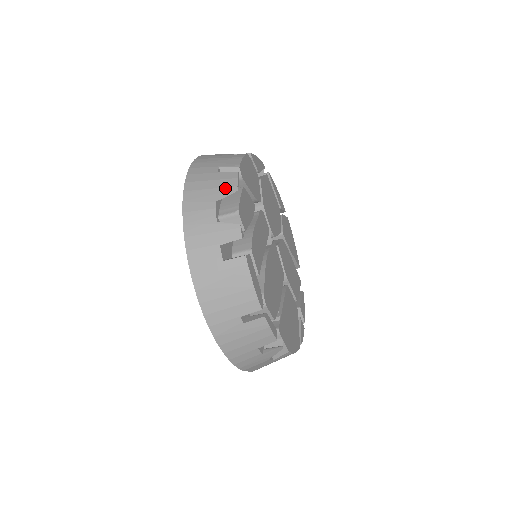
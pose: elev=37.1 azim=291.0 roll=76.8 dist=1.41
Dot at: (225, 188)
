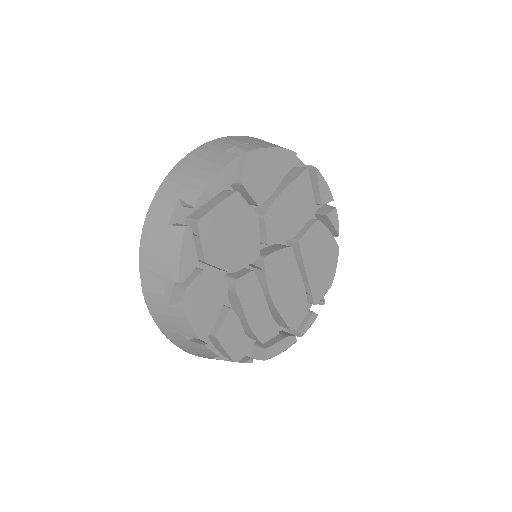
Dot at: (209, 354)
